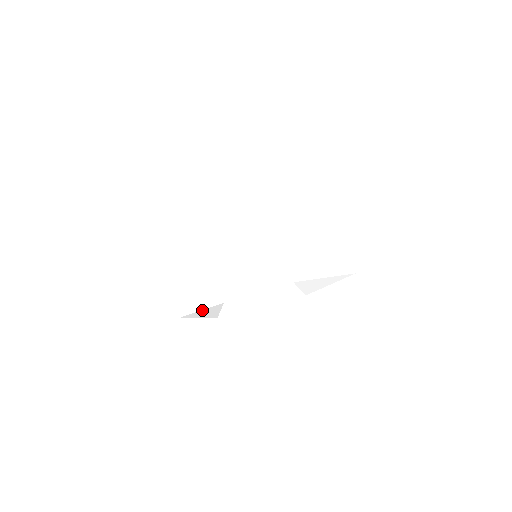
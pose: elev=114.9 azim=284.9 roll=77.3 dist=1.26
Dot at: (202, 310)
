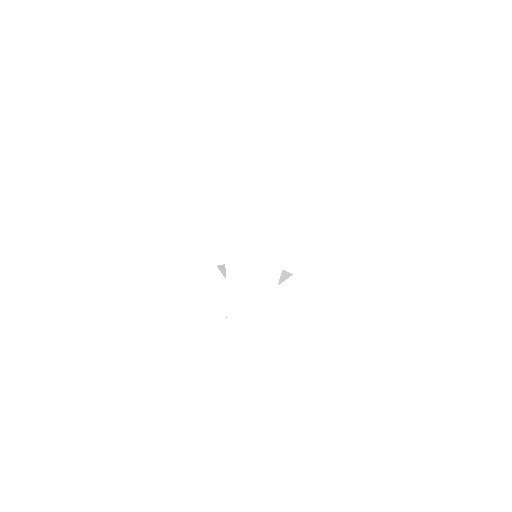
Dot at: (185, 288)
